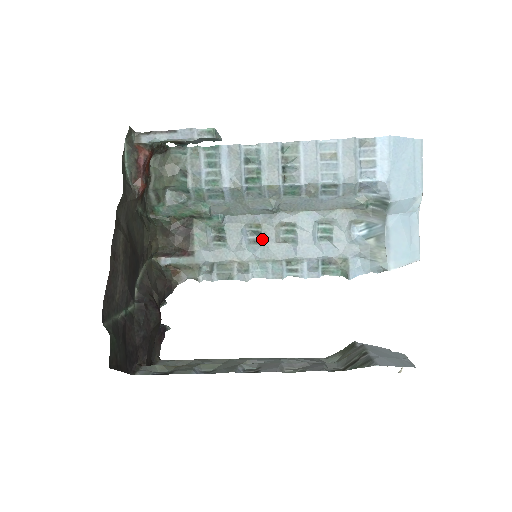
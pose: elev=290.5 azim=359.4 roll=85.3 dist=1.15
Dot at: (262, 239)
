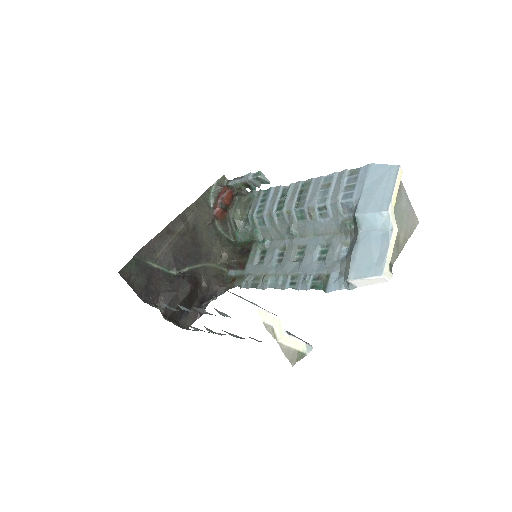
Dot at: (284, 258)
